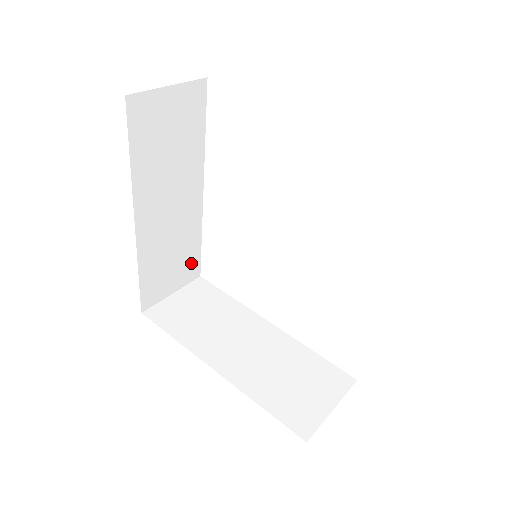
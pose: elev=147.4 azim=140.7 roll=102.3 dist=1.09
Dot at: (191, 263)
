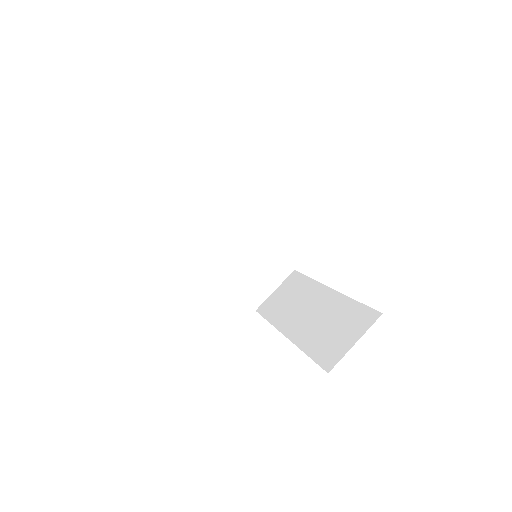
Dot at: occluded
